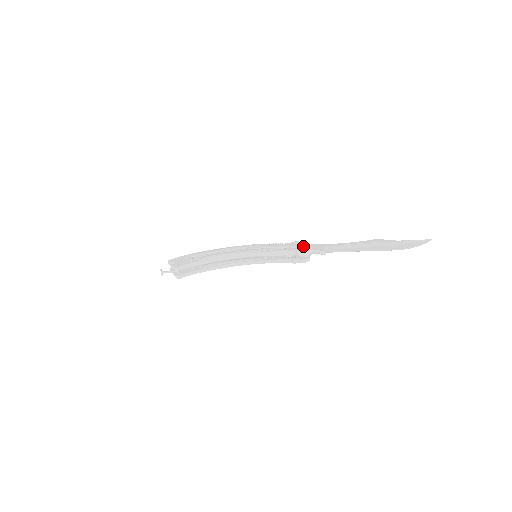
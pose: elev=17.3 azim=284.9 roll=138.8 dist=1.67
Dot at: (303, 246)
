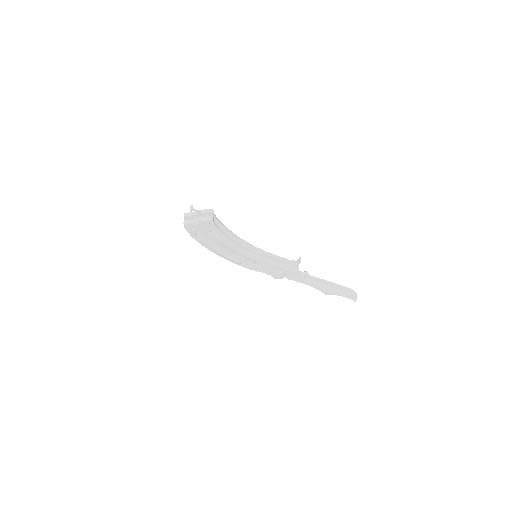
Dot at: occluded
